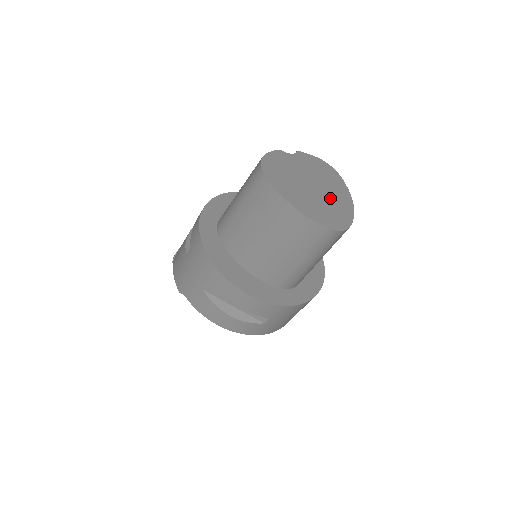
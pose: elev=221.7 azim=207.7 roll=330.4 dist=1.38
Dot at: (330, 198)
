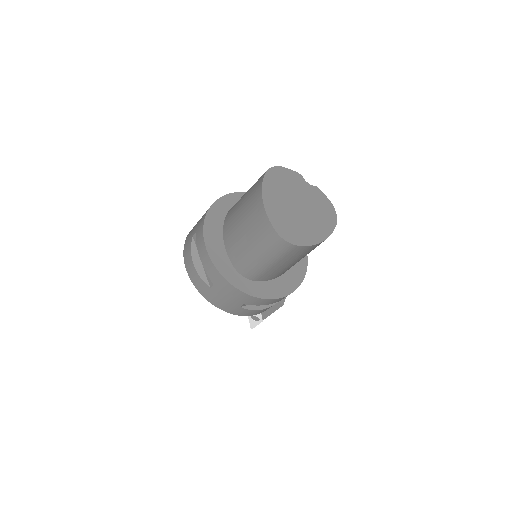
Dot at: (304, 222)
